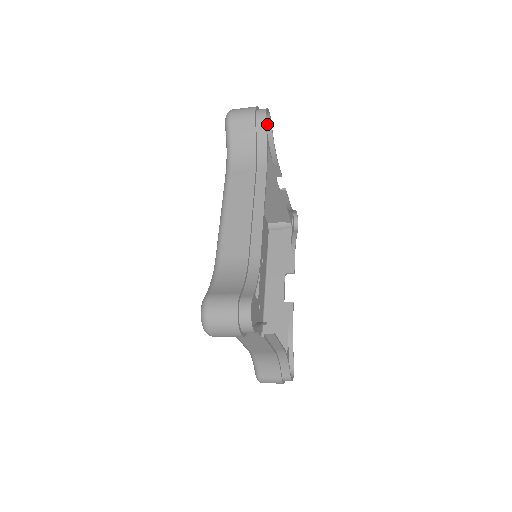
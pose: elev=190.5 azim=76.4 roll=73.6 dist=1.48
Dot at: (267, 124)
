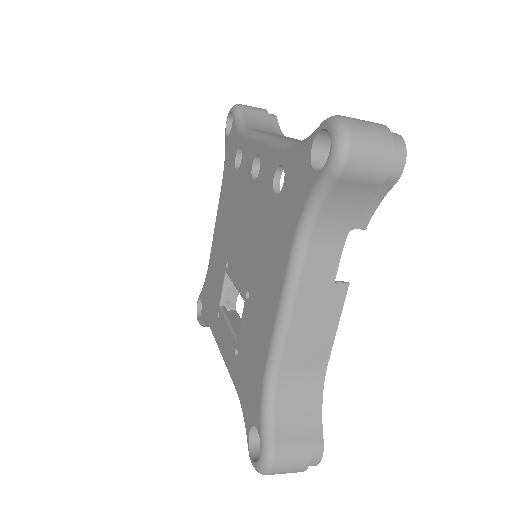
Dot at: occluded
